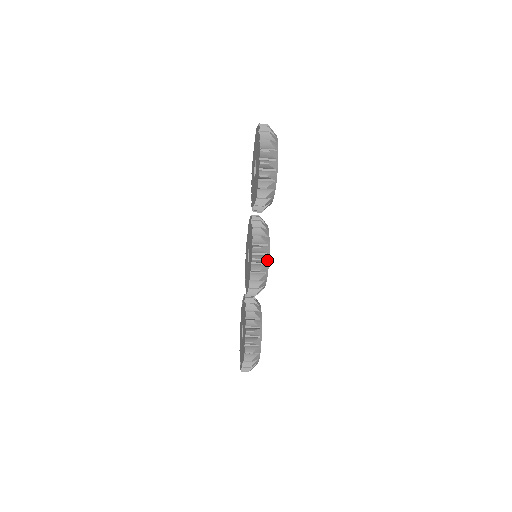
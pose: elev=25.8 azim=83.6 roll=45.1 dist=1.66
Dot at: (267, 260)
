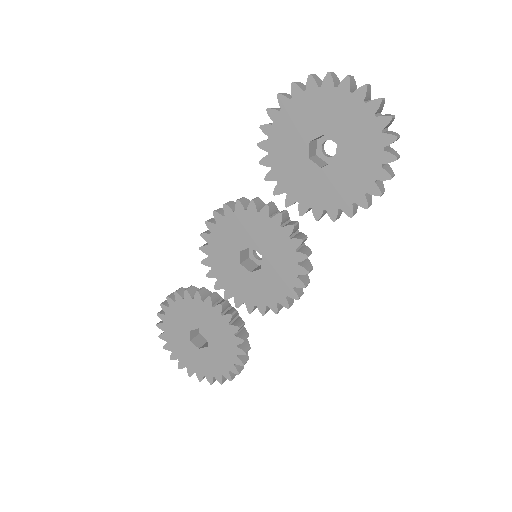
Dot at: occluded
